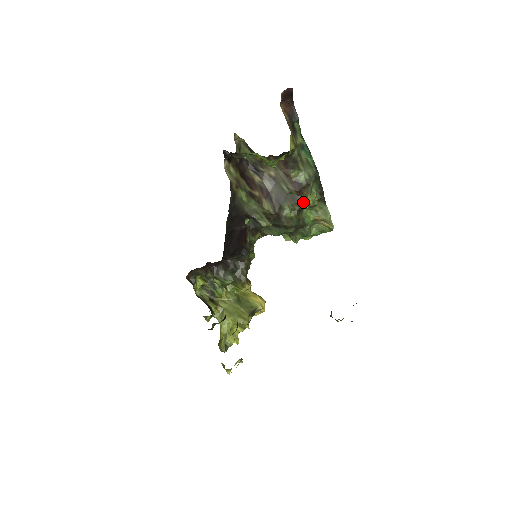
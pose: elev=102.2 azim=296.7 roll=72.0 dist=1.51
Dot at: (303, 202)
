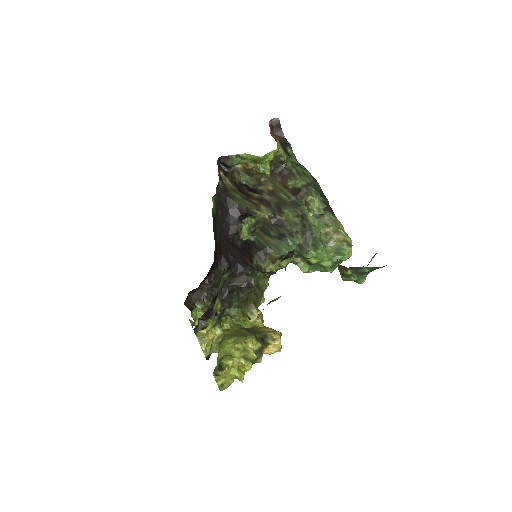
Dot at: (304, 205)
